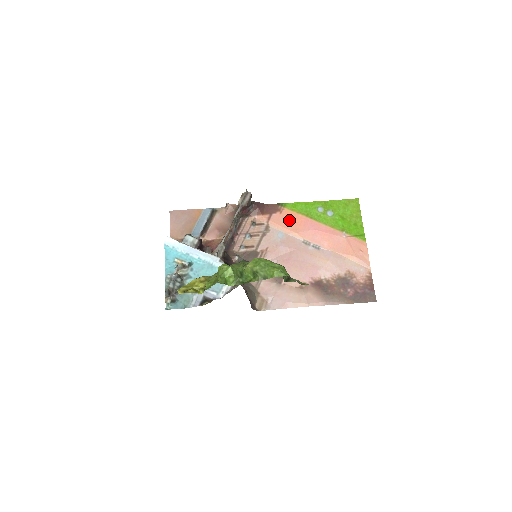
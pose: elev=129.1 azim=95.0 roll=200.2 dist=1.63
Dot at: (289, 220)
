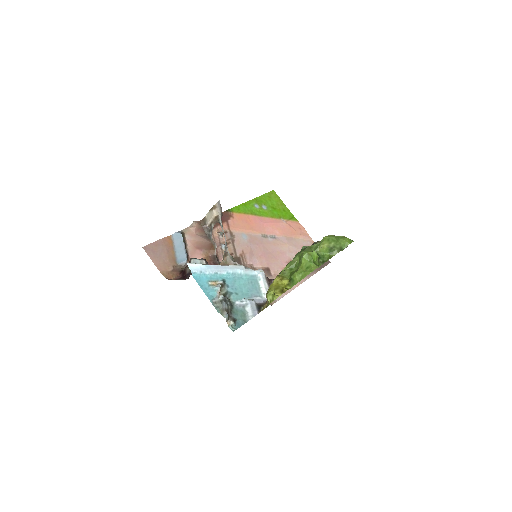
Dot at: (243, 222)
